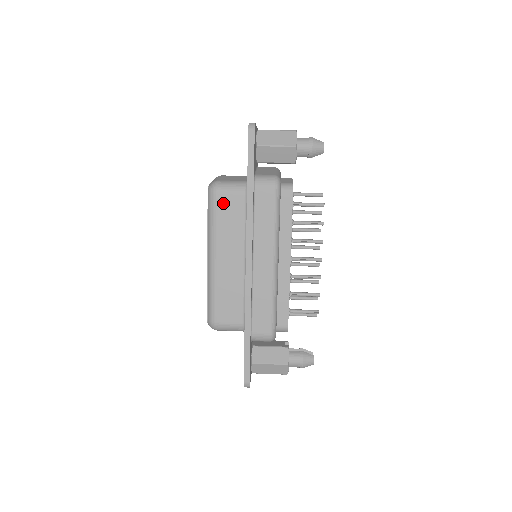
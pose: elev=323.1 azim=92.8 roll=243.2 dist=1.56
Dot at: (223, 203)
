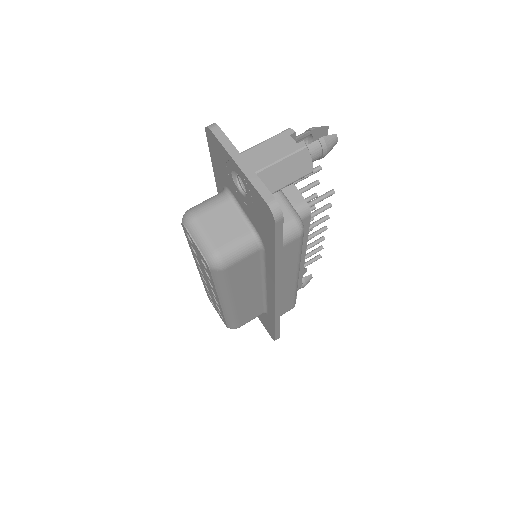
Dot at: (235, 270)
